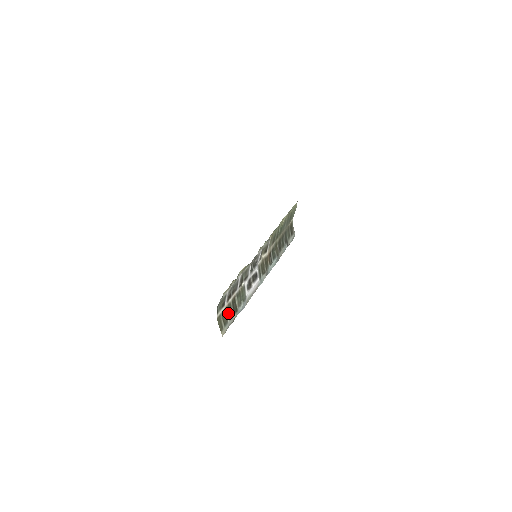
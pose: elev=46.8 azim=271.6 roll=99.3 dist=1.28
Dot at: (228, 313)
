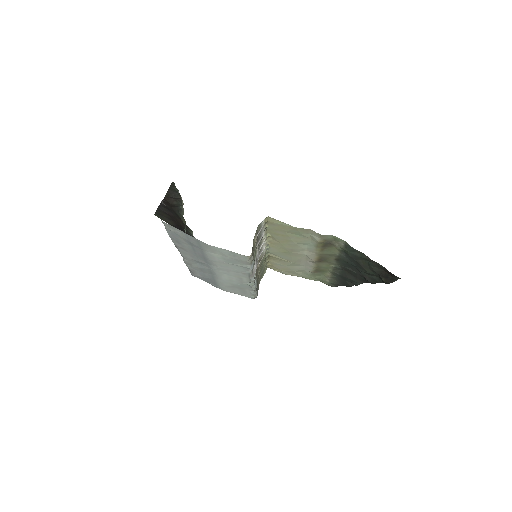
Dot at: (253, 249)
